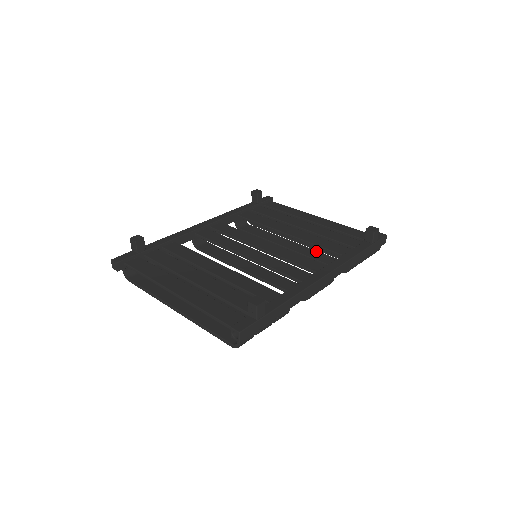
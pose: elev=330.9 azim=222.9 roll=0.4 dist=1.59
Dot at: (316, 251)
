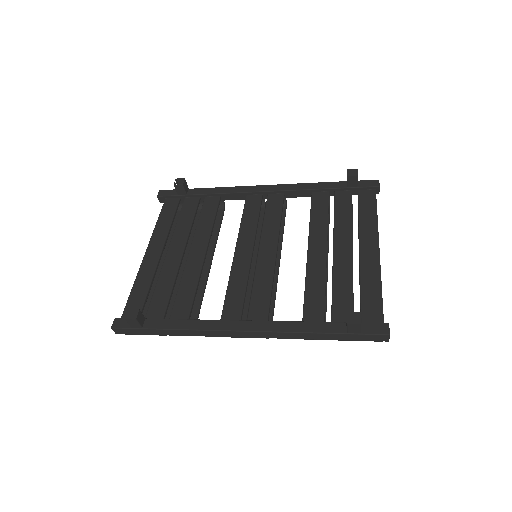
Dot at: occluded
